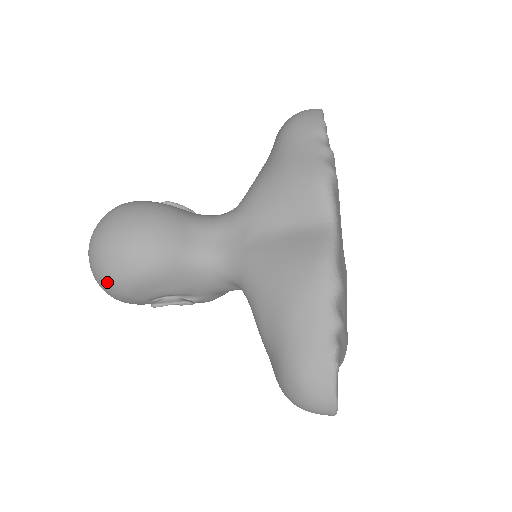
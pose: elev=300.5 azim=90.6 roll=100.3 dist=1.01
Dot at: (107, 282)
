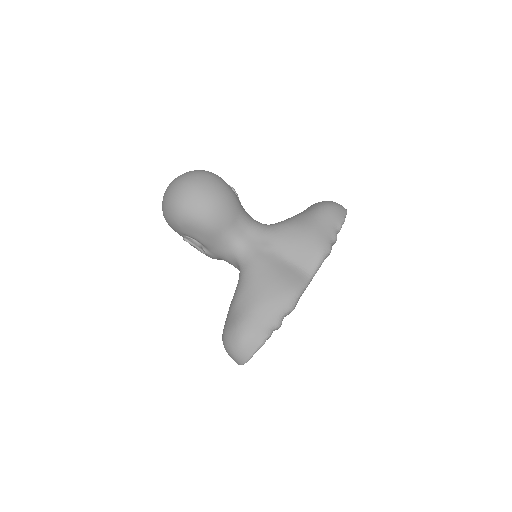
Dot at: (175, 210)
